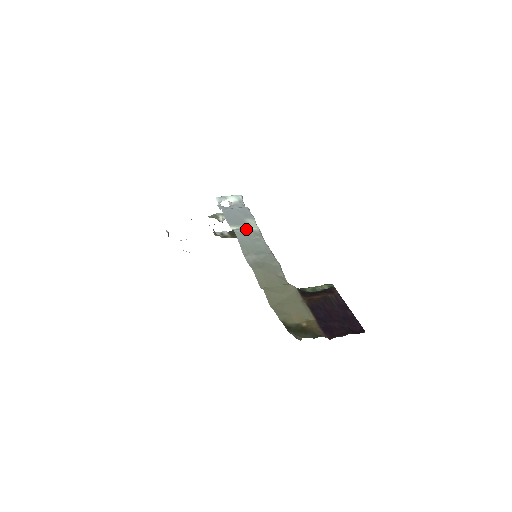
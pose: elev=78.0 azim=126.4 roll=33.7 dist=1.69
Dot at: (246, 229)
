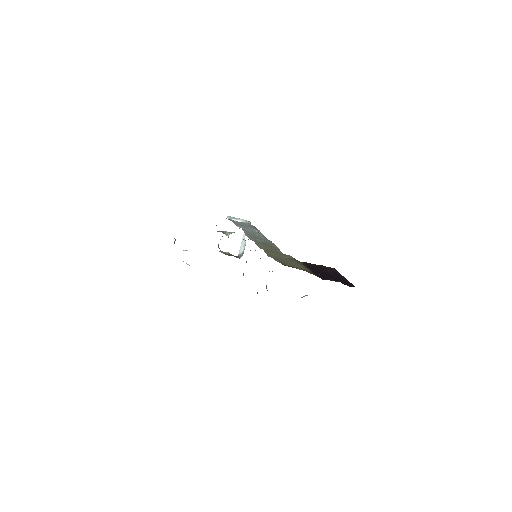
Dot at: (251, 230)
